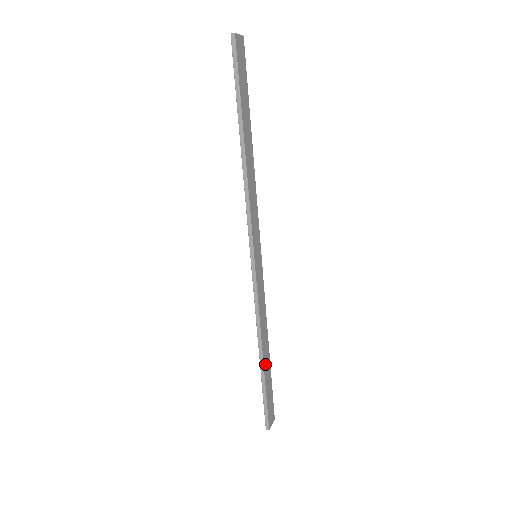
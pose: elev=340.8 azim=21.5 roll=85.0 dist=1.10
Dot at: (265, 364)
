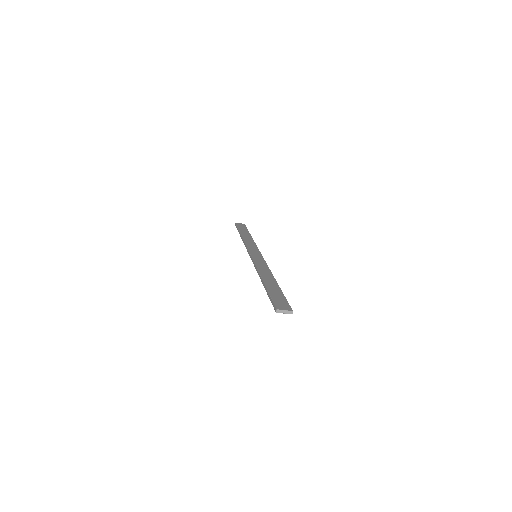
Dot at: (268, 283)
